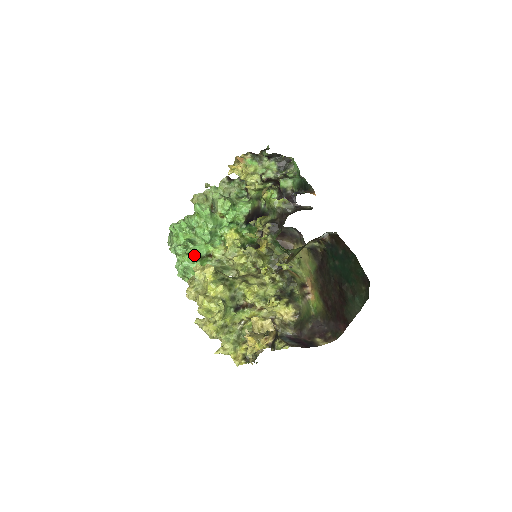
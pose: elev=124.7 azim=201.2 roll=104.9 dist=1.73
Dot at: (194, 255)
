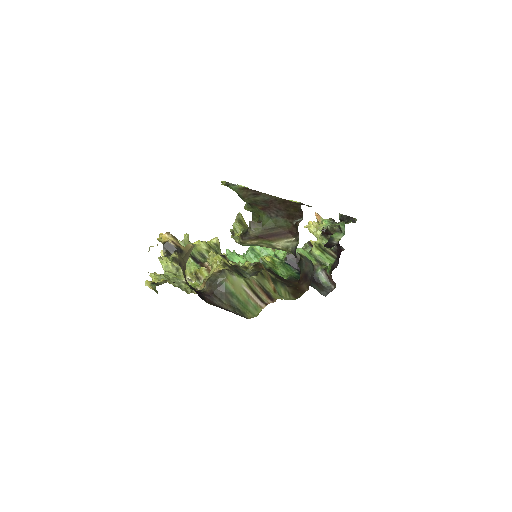
Dot at: (228, 256)
